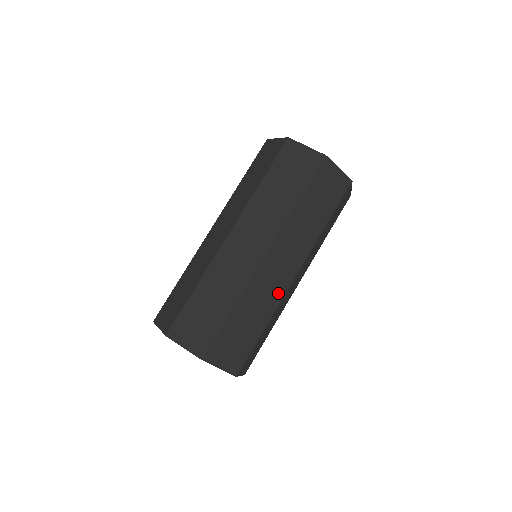
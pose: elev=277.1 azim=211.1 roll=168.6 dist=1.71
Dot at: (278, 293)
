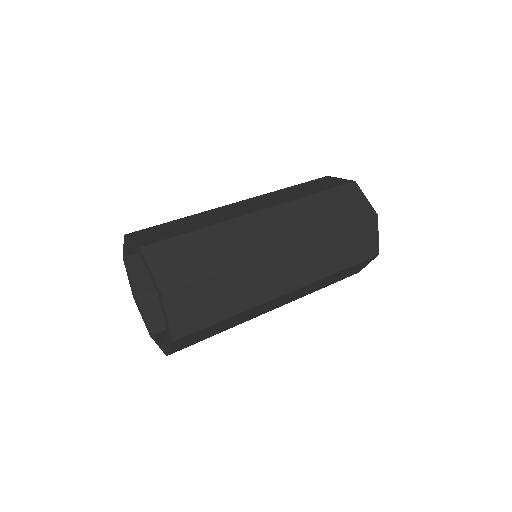
Dot at: (266, 294)
